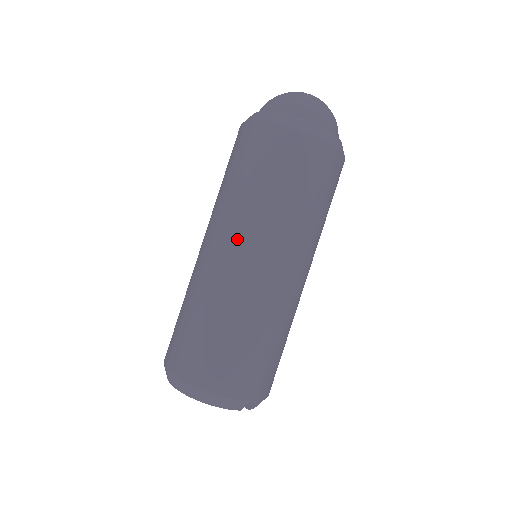
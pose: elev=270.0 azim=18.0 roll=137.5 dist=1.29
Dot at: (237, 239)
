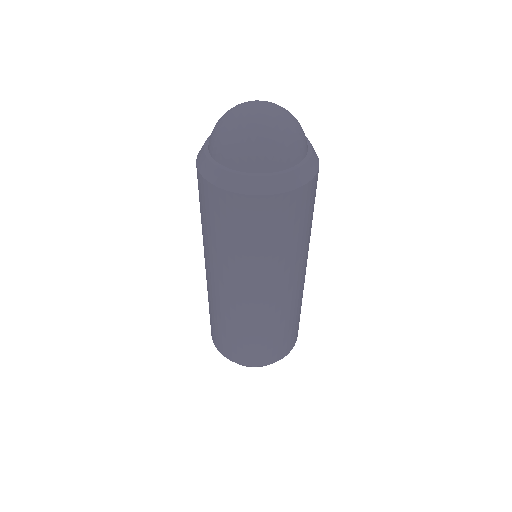
Dot at: (238, 285)
